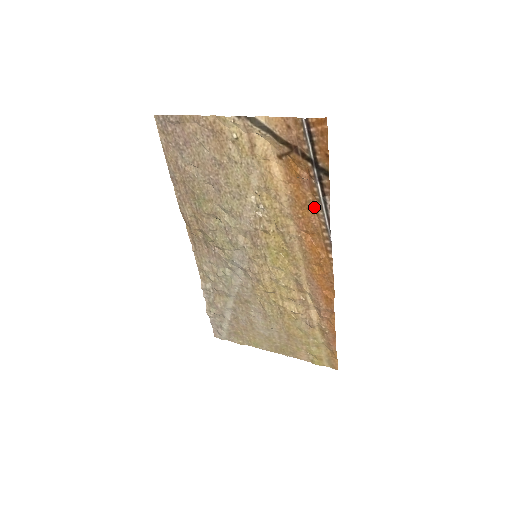
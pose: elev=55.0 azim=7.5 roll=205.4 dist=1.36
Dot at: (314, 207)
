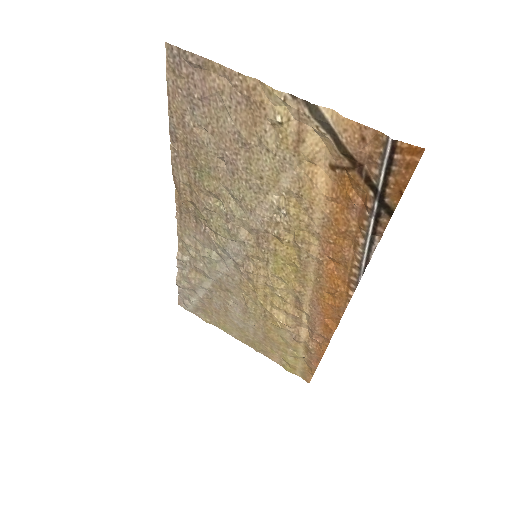
Dot at: (354, 239)
